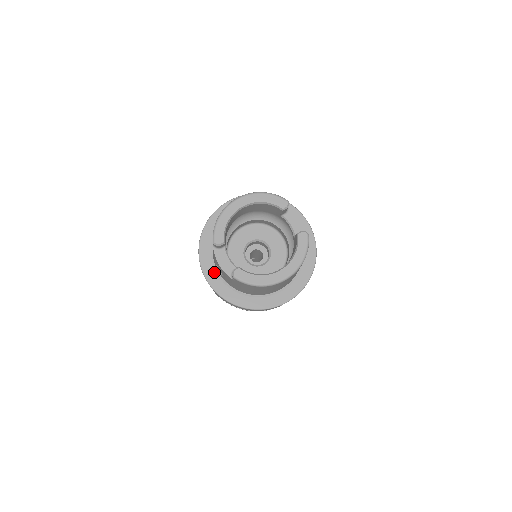
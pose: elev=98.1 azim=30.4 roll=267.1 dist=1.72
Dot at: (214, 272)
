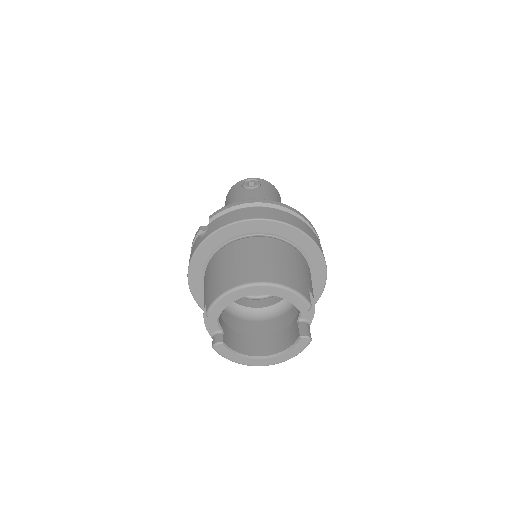
Dot at: (200, 282)
